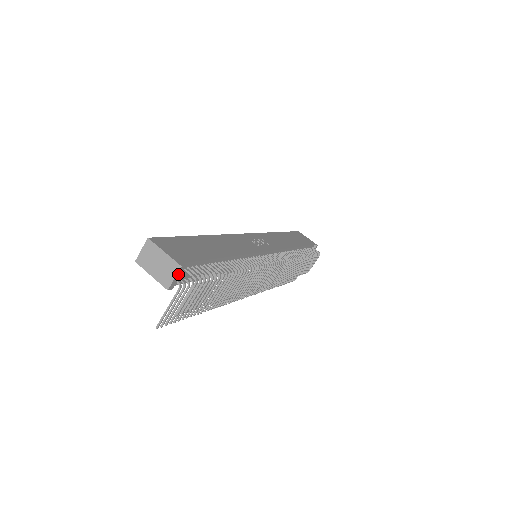
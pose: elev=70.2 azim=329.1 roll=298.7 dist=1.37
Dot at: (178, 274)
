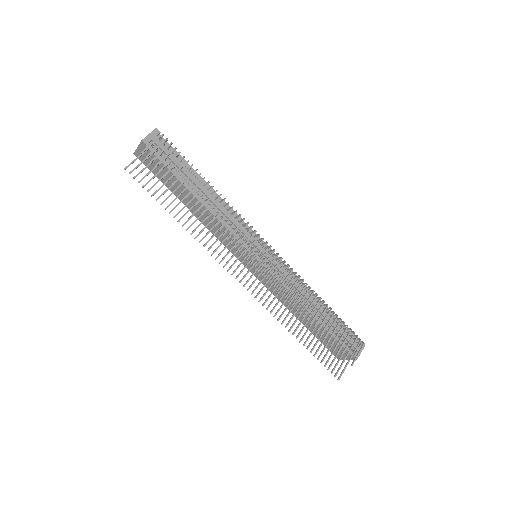
Dot at: (153, 134)
